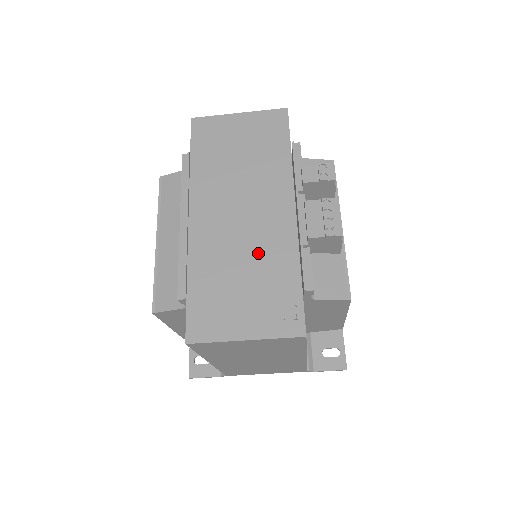
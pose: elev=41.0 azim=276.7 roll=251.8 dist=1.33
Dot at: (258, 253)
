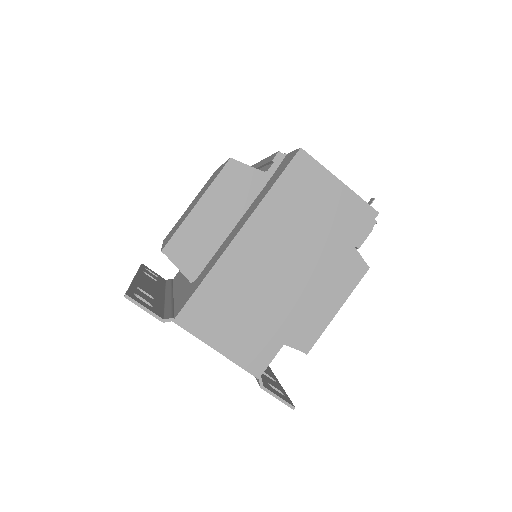
Dot at: occluded
